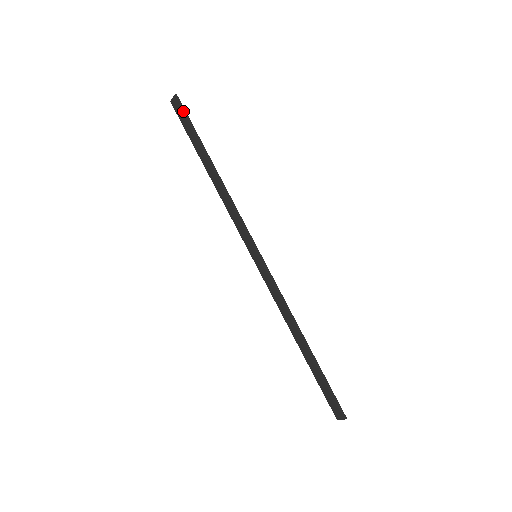
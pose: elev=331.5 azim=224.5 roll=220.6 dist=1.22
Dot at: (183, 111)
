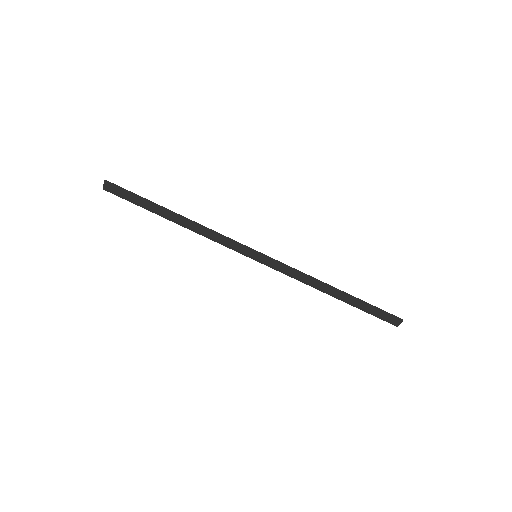
Dot at: (120, 189)
